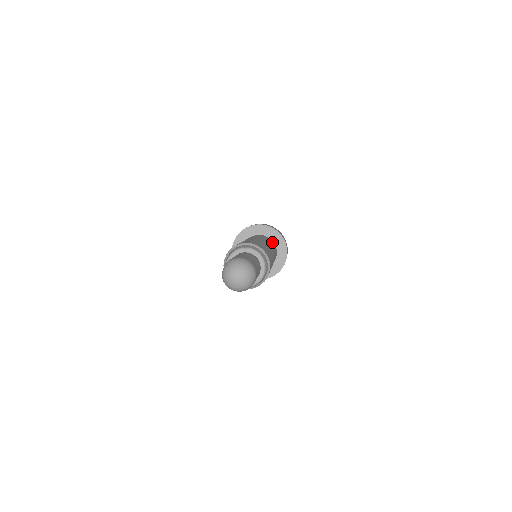
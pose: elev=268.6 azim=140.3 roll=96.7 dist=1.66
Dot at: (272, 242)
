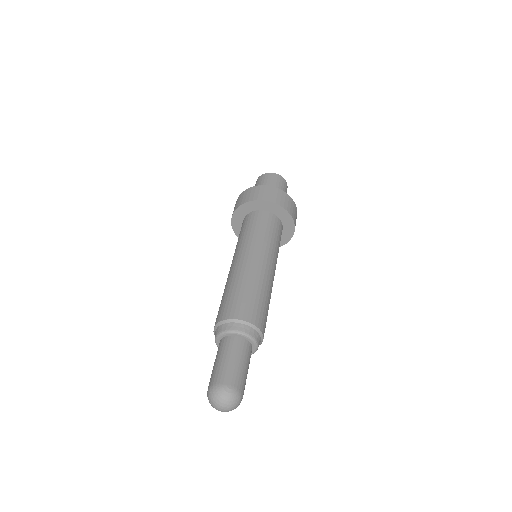
Dot at: (268, 221)
